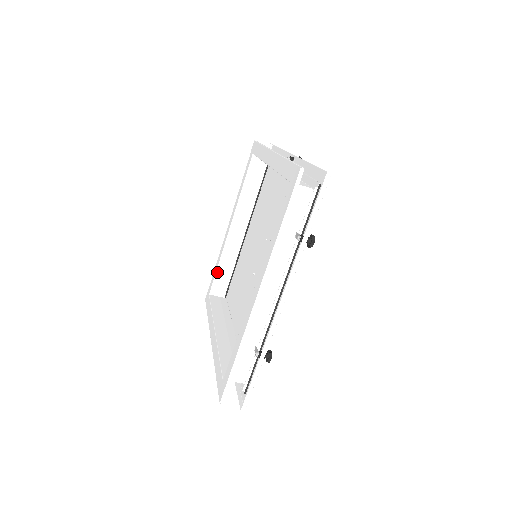
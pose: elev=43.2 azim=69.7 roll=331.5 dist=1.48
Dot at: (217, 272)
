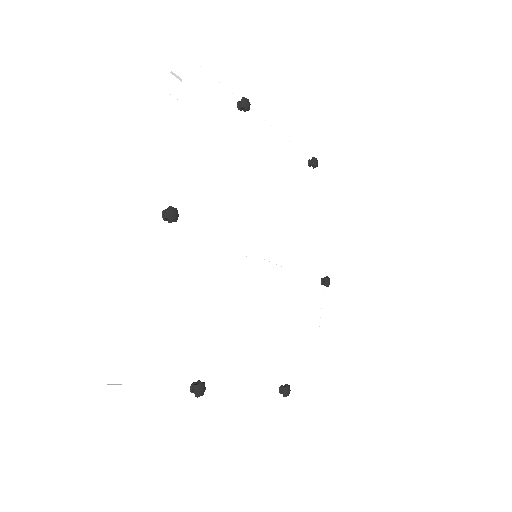
Dot at: occluded
